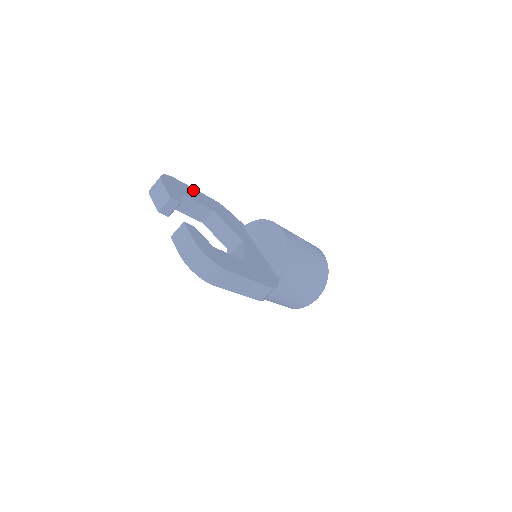
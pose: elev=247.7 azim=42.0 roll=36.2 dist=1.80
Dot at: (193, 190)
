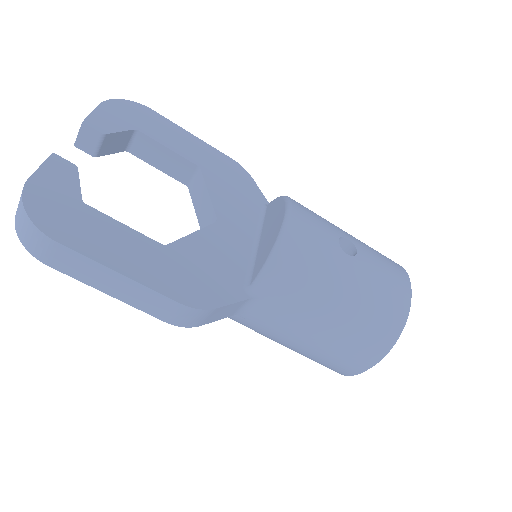
Dot at: (183, 134)
